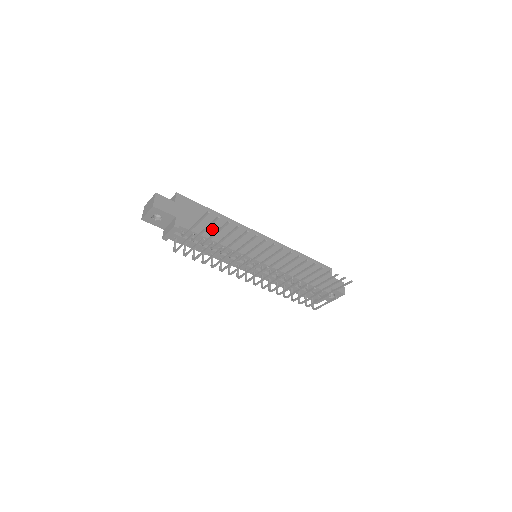
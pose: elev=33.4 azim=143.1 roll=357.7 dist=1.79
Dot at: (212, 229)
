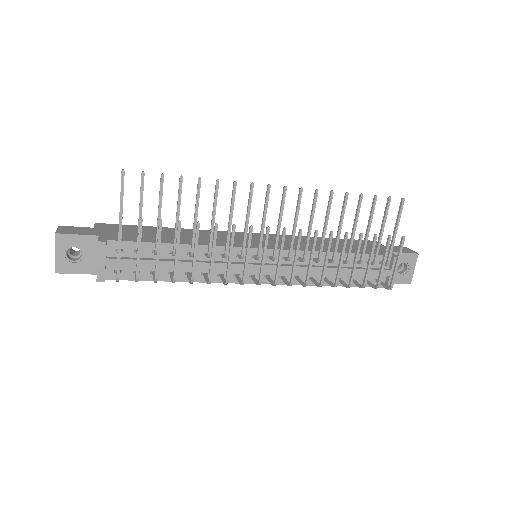
Dot at: (165, 237)
